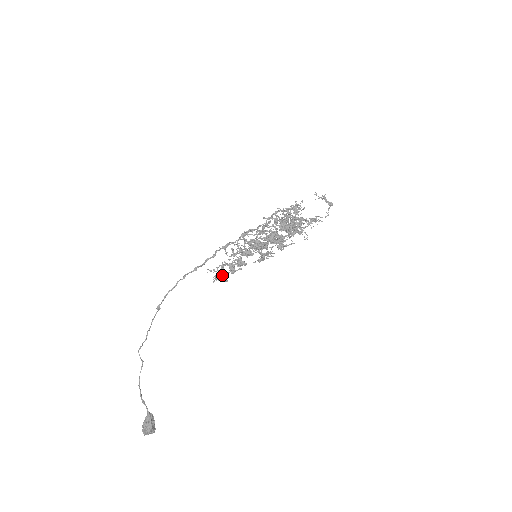
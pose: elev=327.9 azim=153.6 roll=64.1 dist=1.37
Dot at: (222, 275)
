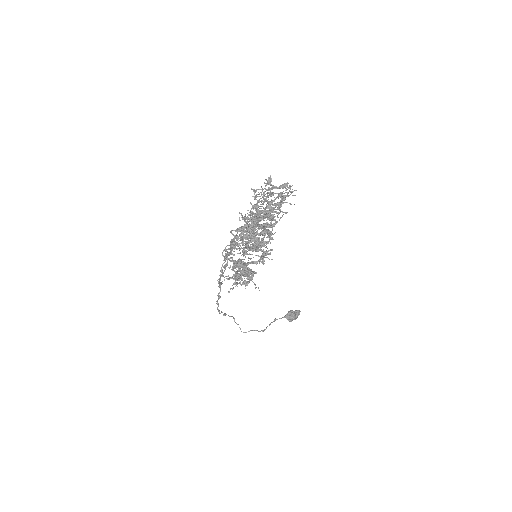
Dot at: (244, 284)
